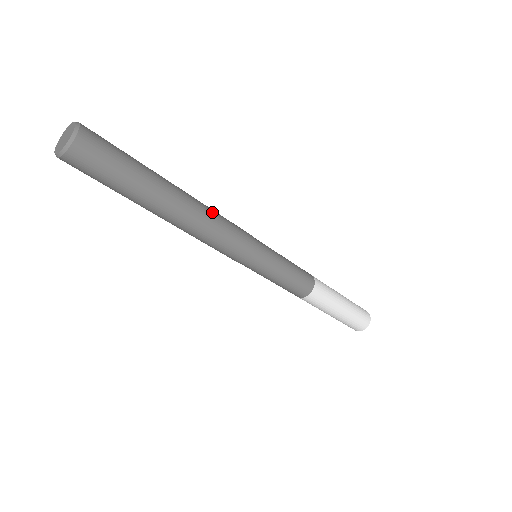
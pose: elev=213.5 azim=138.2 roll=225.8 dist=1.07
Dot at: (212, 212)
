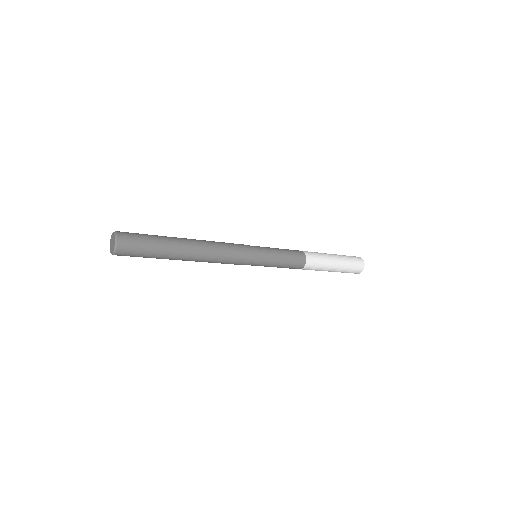
Dot at: (213, 257)
